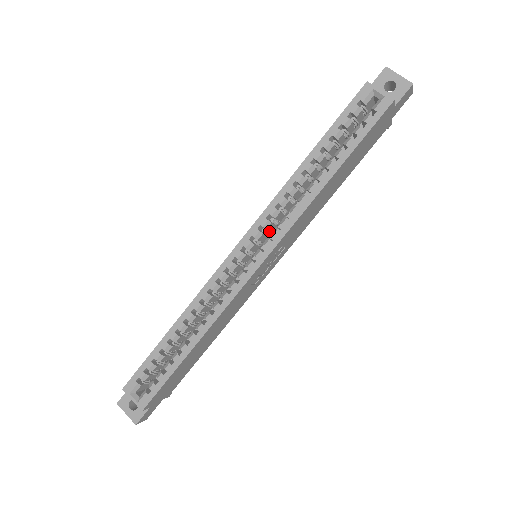
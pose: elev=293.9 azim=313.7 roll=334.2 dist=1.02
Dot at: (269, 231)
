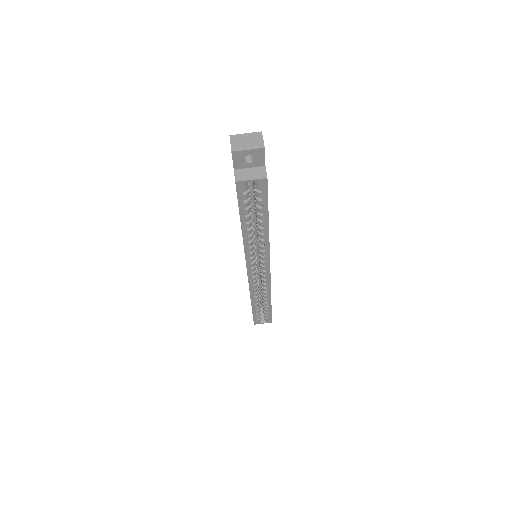
Dot at: occluded
